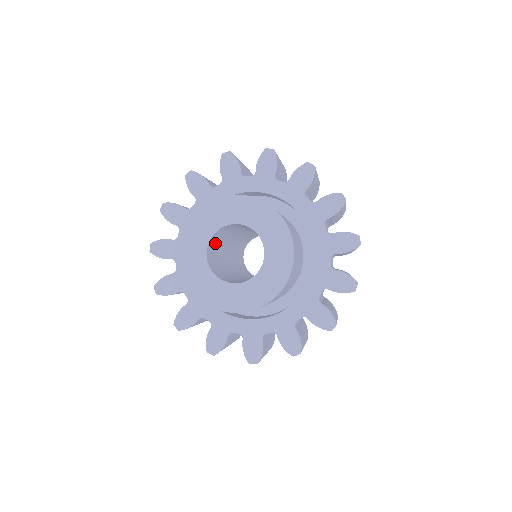
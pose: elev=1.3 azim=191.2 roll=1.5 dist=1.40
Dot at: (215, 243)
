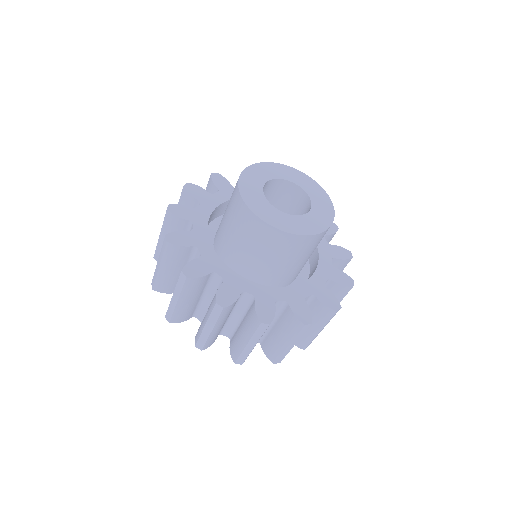
Dot at: (264, 194)
